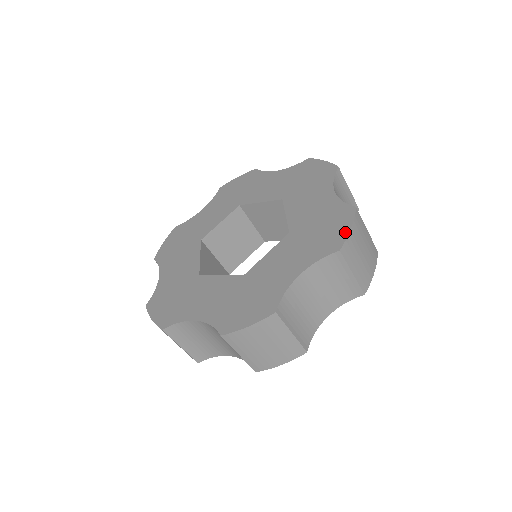
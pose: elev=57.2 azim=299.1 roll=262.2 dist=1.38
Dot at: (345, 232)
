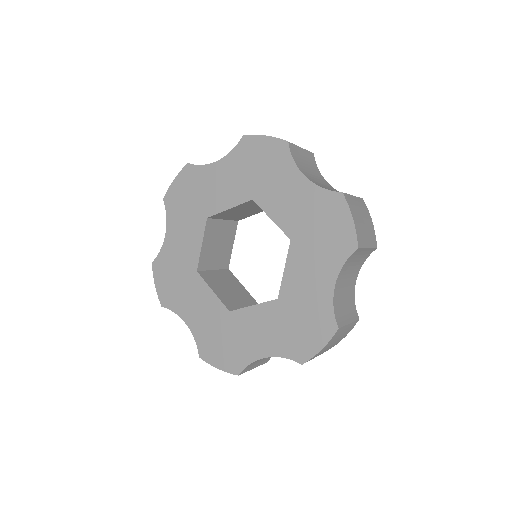
Dot at: (350, 226)
